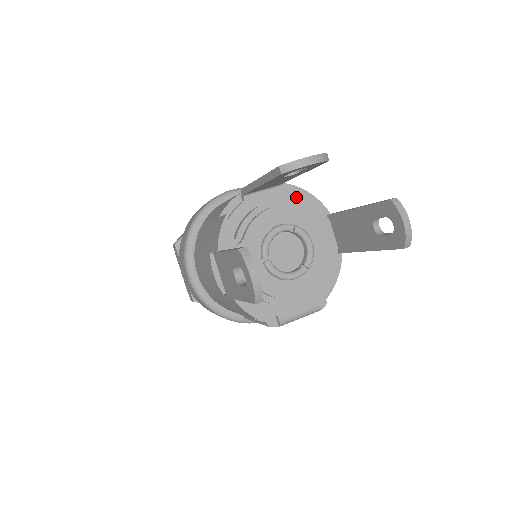
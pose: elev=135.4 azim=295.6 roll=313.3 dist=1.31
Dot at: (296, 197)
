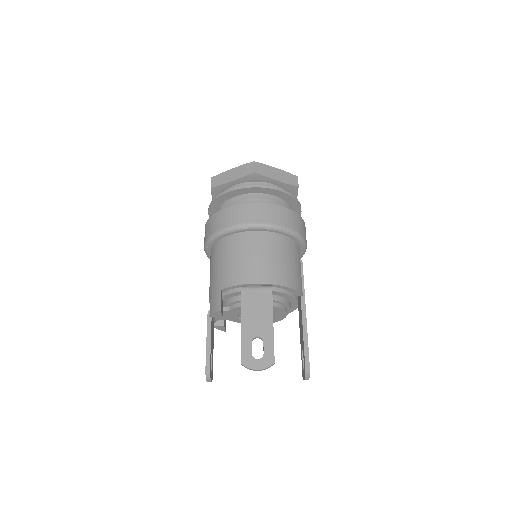
Dot at: (280, 294)
